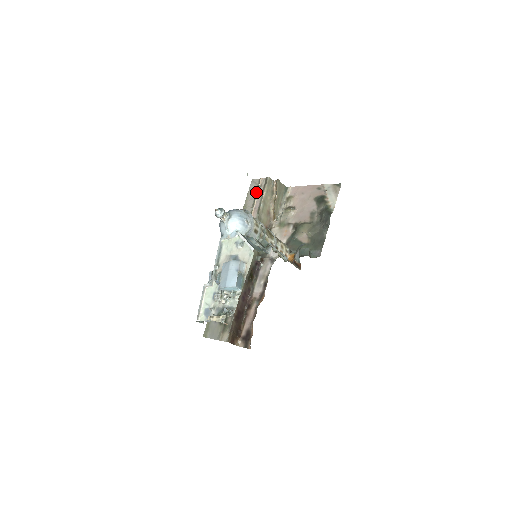
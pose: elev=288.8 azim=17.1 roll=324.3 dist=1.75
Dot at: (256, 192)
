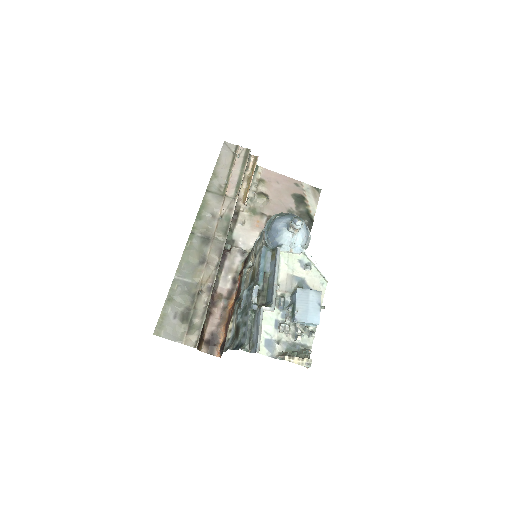
Dot at: (232, 161)
